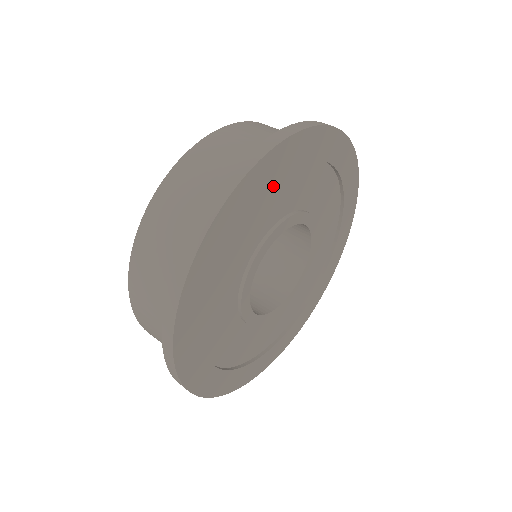
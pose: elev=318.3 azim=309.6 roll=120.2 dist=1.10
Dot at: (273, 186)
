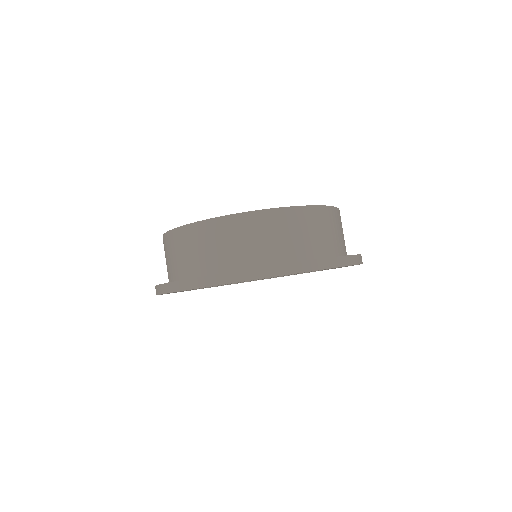
Dot at: occluded
